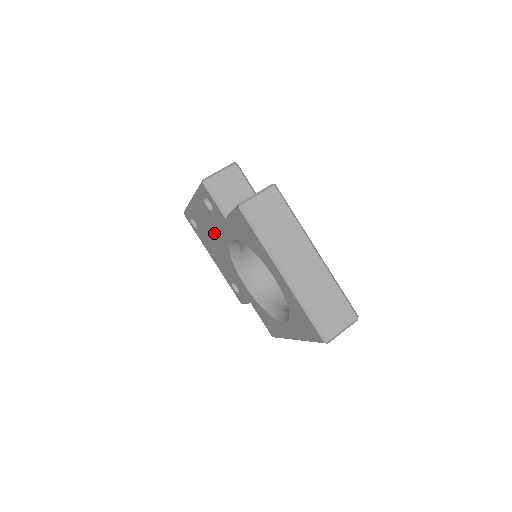
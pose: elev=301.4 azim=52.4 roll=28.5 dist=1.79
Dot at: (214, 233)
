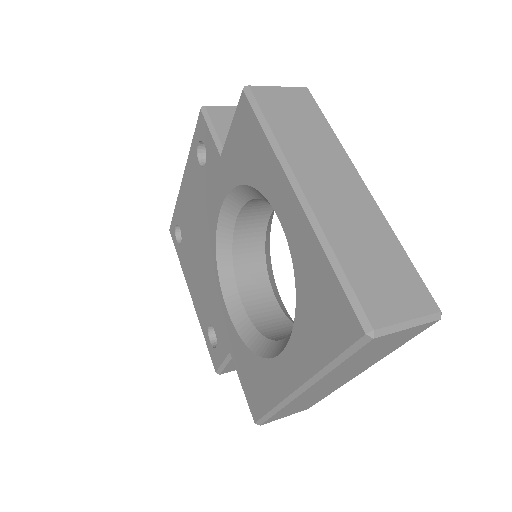
Dot at: (200, 220)
